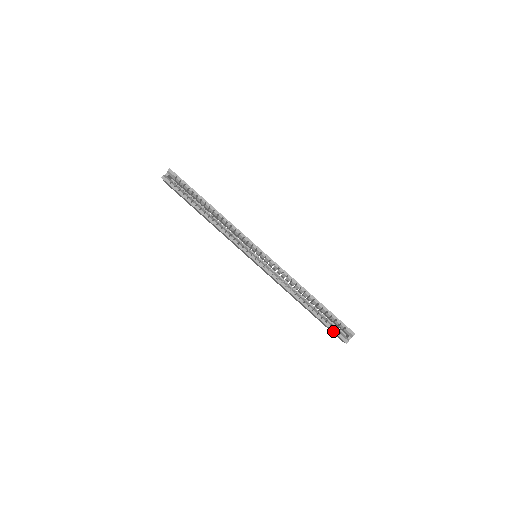
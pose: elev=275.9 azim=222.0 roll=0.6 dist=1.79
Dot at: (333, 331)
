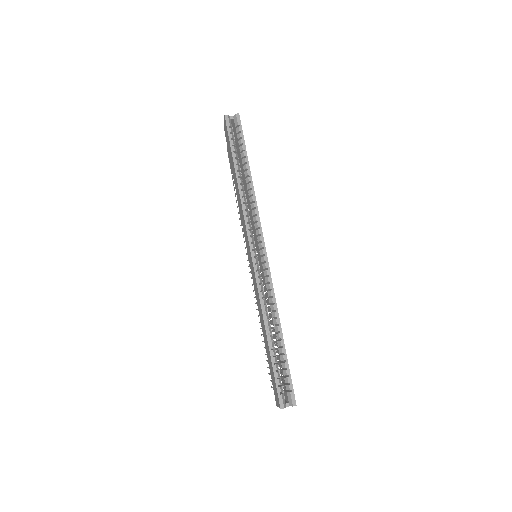
Dot at: (276, 385)
